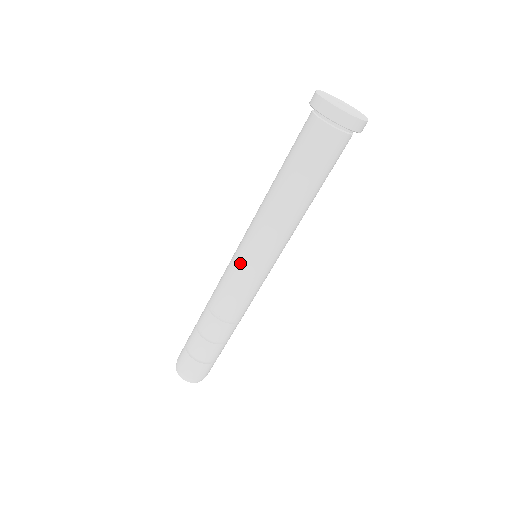
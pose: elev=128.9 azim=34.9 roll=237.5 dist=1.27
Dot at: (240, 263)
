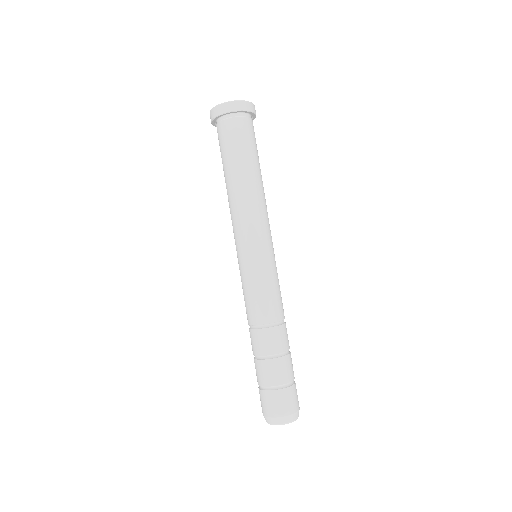
Dot at: occluded
